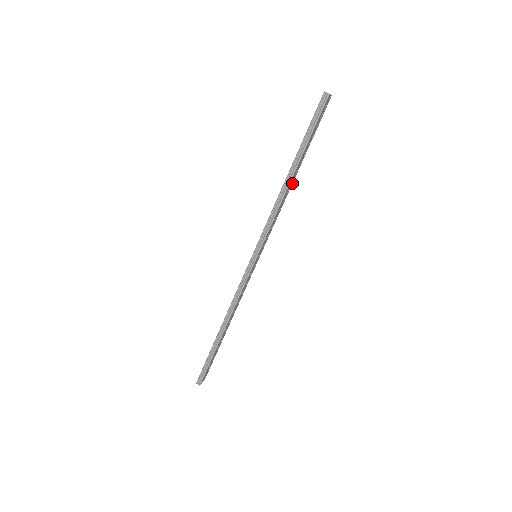
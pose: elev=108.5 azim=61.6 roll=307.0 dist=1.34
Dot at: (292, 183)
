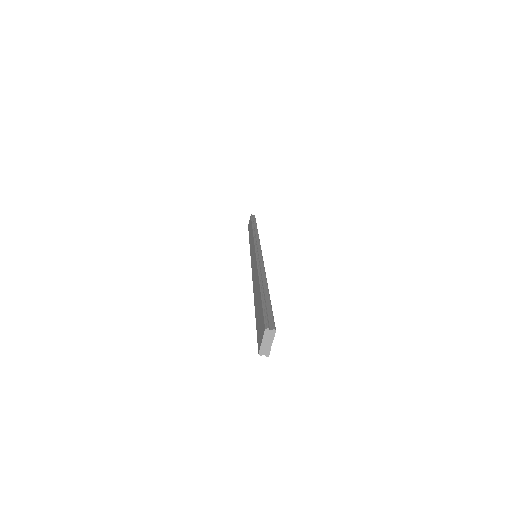
Dot at: (265, 278)
